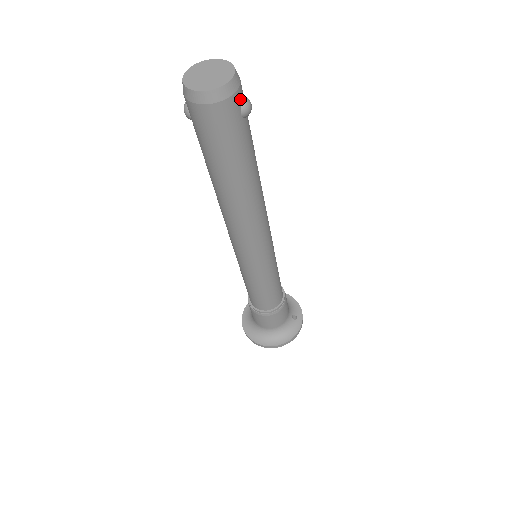
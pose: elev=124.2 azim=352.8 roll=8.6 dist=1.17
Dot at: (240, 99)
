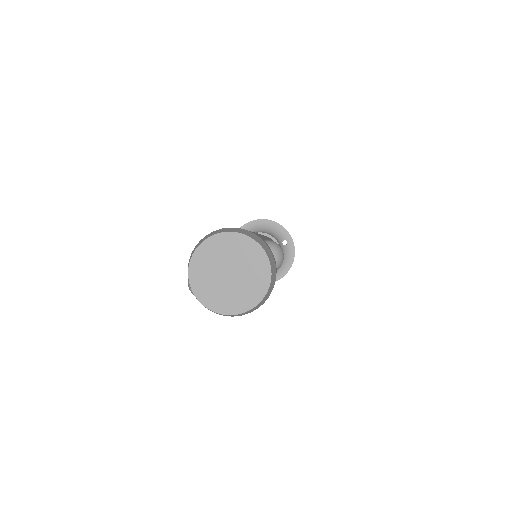
Dot at: occluded
